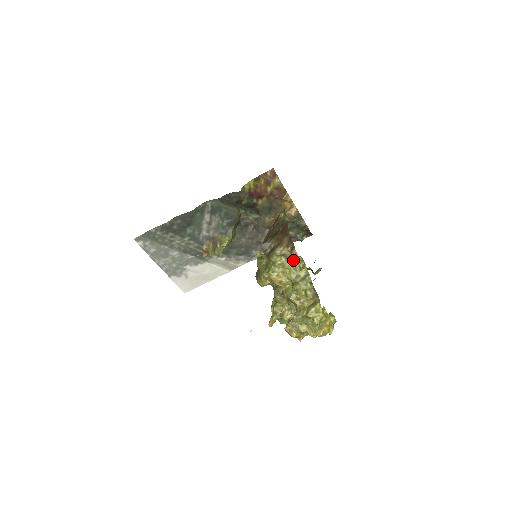
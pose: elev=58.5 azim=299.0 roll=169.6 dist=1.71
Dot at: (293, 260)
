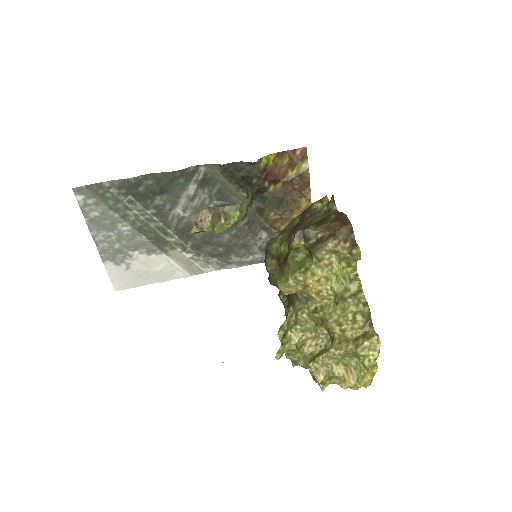
Dot at: (343, 264)
